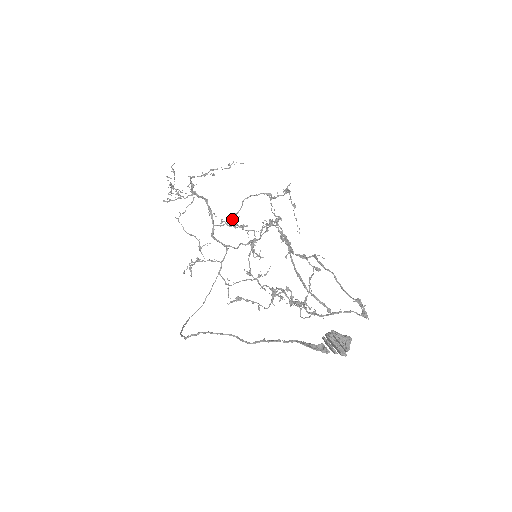
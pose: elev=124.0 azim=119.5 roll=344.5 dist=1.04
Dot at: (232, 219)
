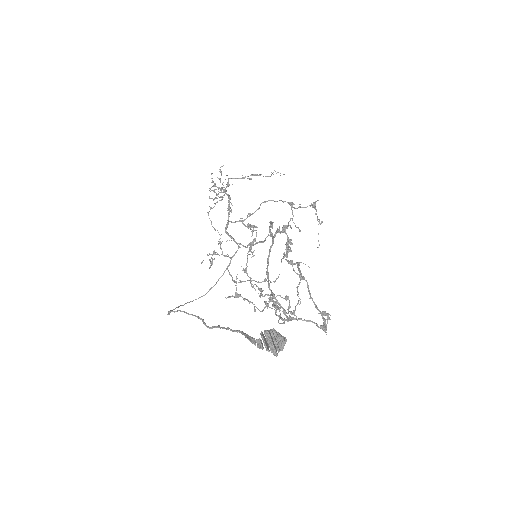
Dot at: (246, 218)
